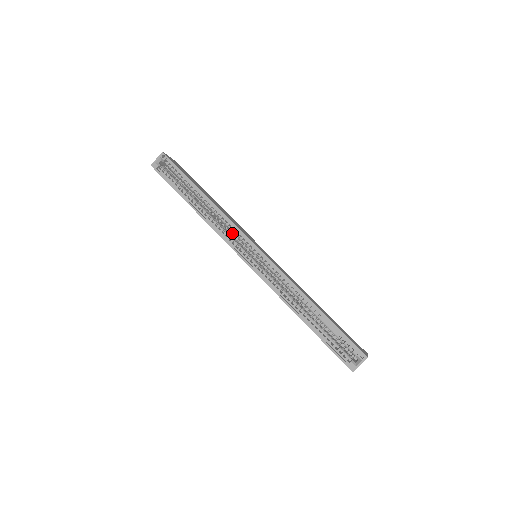
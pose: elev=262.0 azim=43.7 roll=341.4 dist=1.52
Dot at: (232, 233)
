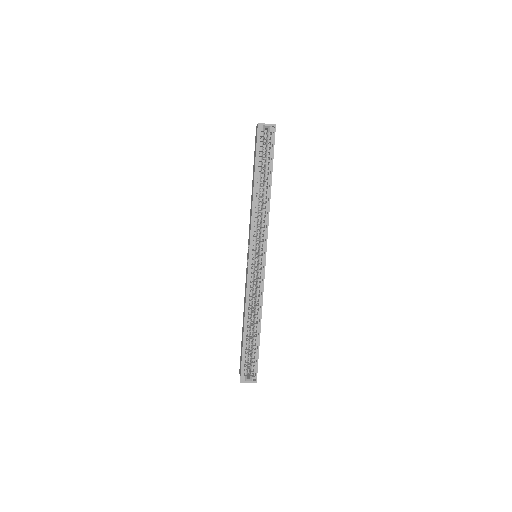
Dot at: (259, 231)
